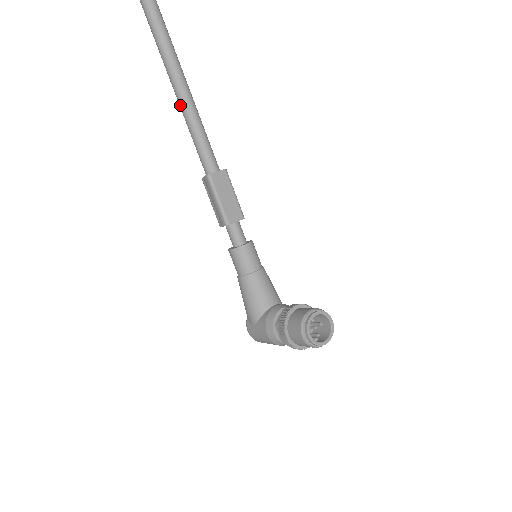
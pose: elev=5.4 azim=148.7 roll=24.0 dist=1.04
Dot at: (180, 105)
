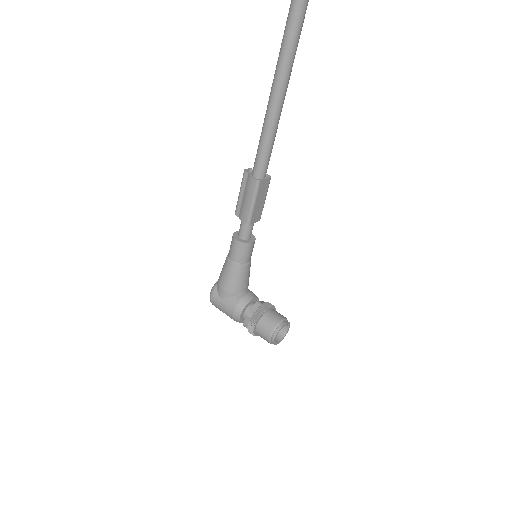
Dot at: (270, 107)
